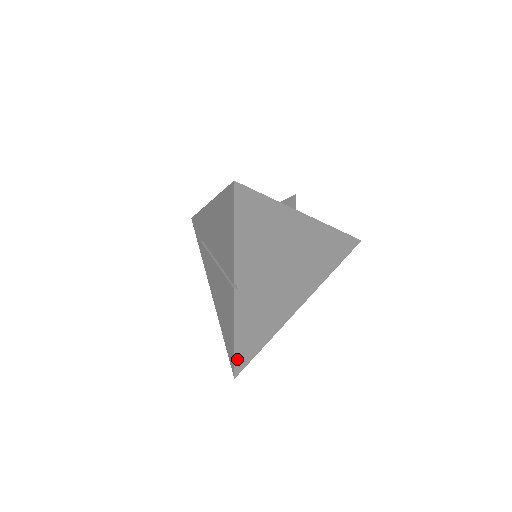
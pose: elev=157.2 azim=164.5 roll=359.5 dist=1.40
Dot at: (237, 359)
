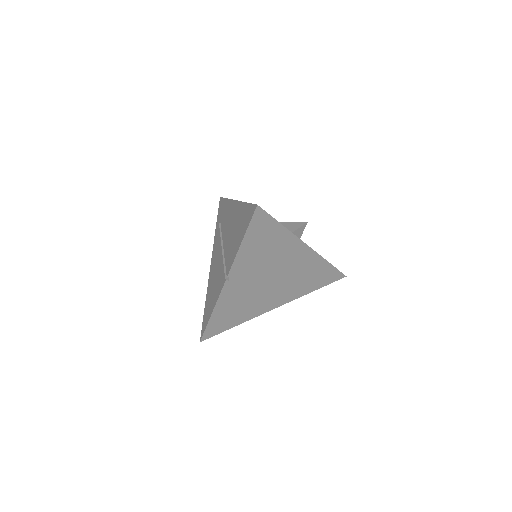
Dot at: (208, 329)
